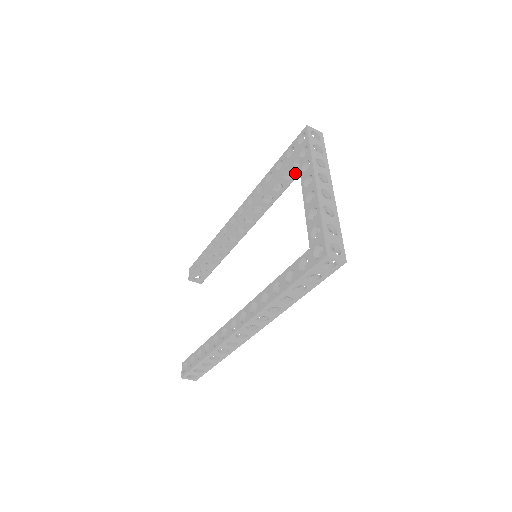
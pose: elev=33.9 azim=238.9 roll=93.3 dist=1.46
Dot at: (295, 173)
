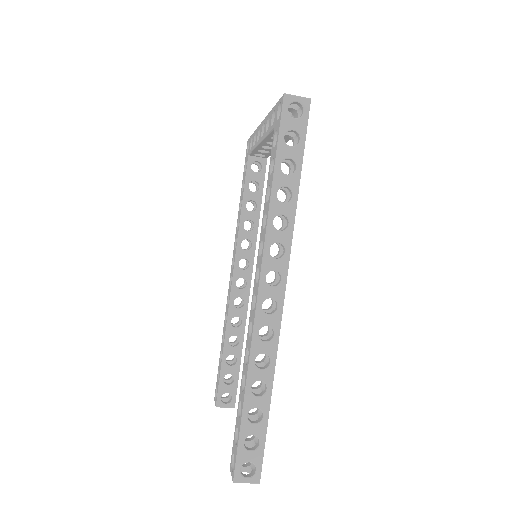
Dot at: (259, 181)
